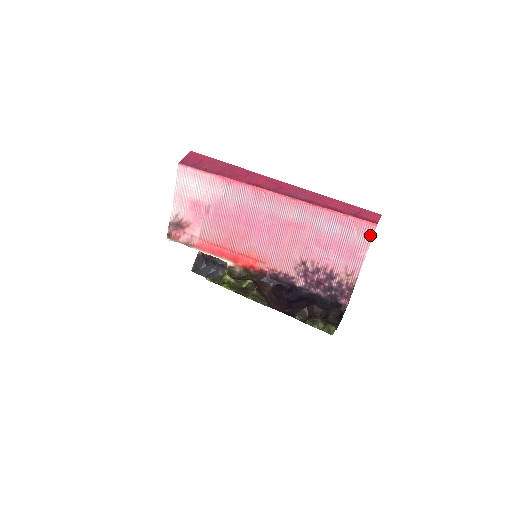
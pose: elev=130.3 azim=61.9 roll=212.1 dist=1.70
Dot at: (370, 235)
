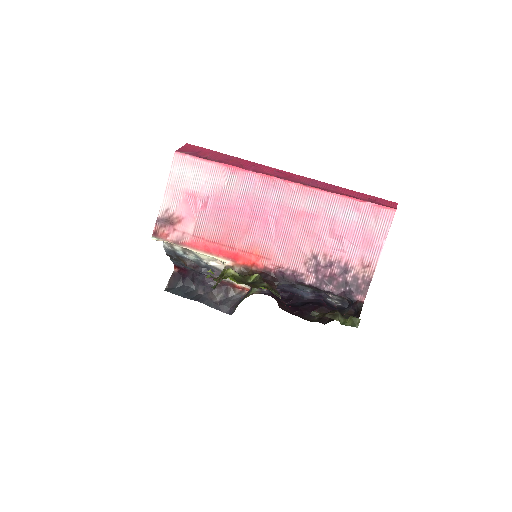
Dot at: (389, 221)
